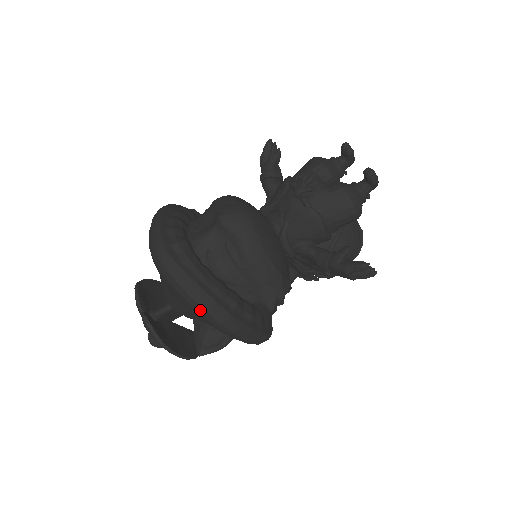
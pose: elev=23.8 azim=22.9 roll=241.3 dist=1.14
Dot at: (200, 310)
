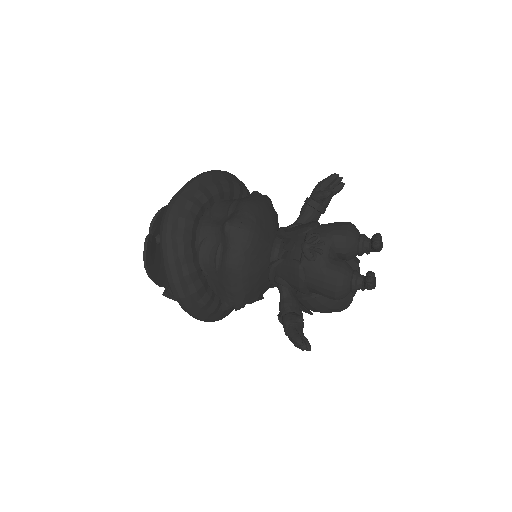
Dot at: (167, 278)
